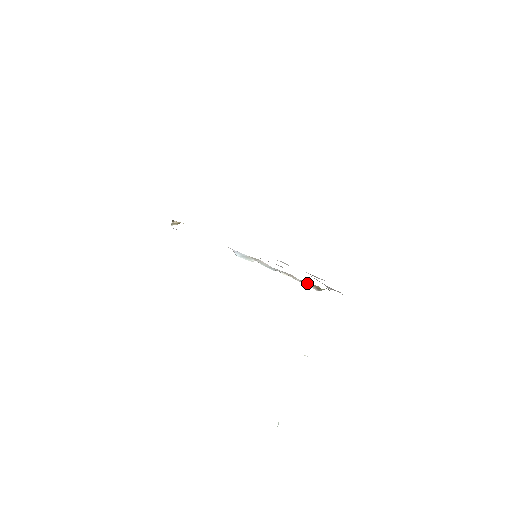
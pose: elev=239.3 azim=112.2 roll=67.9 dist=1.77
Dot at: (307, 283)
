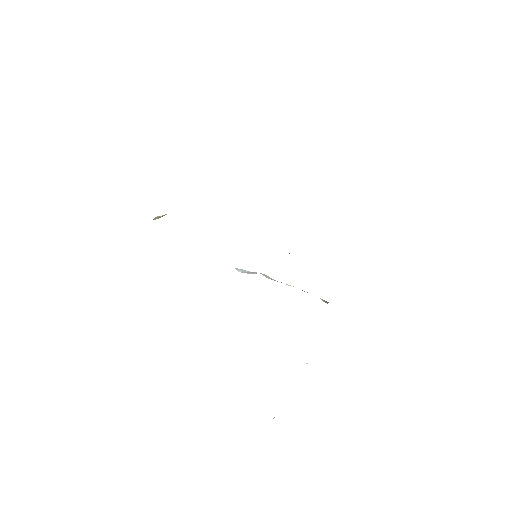
Dot at: occluded
